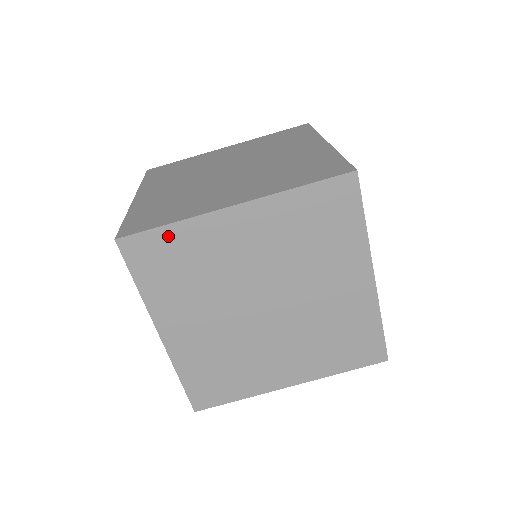
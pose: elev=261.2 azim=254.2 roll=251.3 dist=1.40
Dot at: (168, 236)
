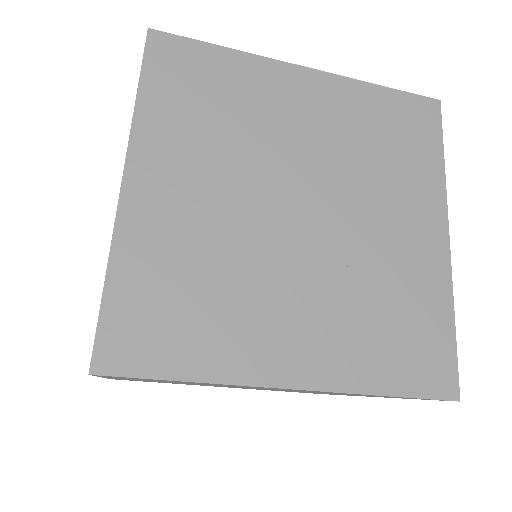
Dot at: (176, 381)
